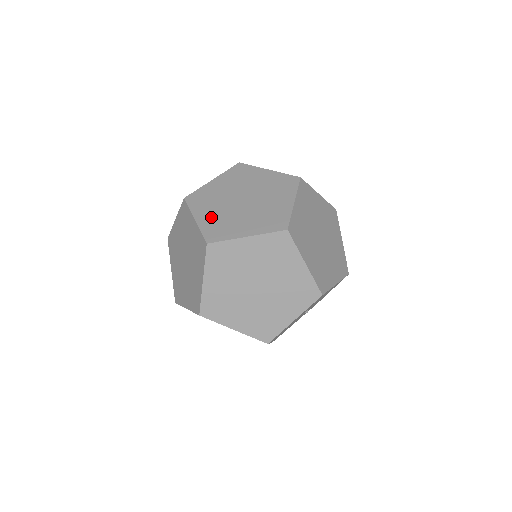
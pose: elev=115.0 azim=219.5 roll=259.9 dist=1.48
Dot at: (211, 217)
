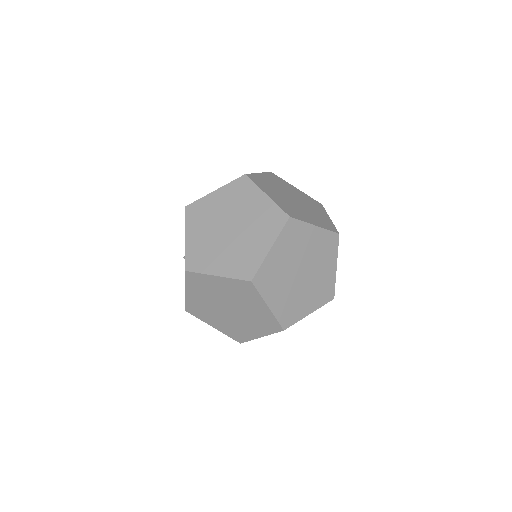
Dot at: (226, 262)
